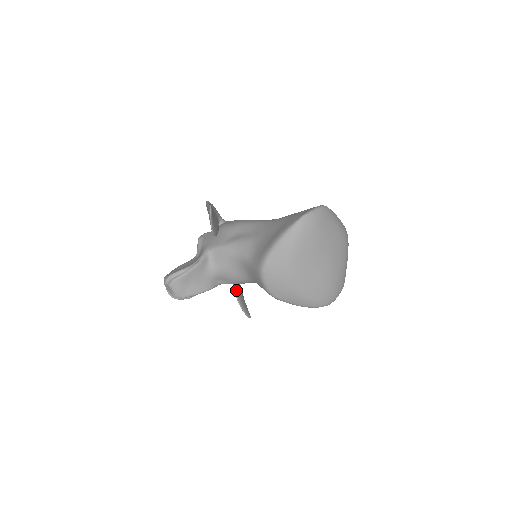
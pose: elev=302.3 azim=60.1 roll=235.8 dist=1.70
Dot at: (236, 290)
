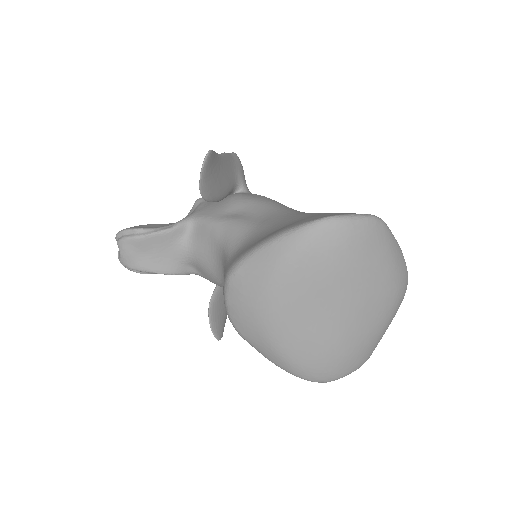
Dot at: (215, 292)
